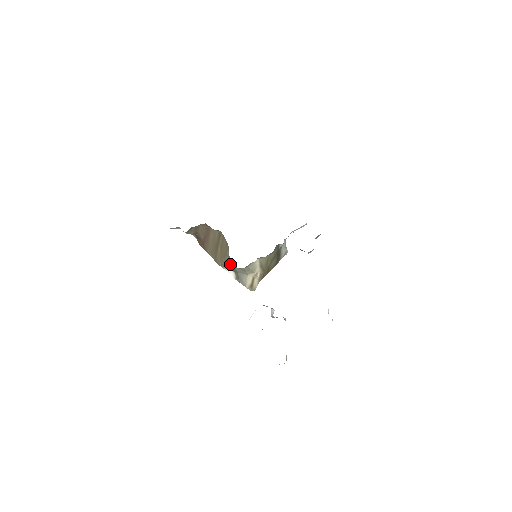
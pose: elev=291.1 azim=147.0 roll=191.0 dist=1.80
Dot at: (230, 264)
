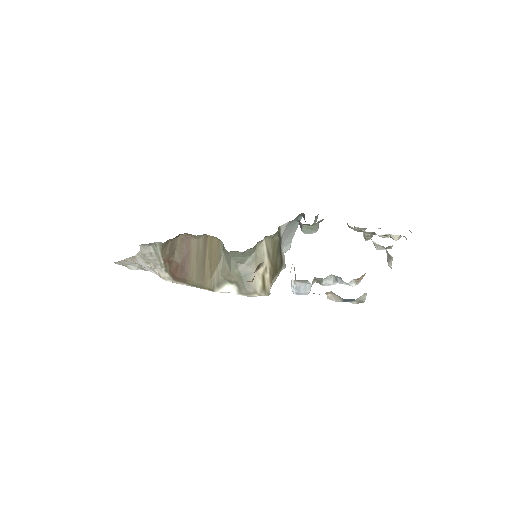
Dot at: (227, 270)
